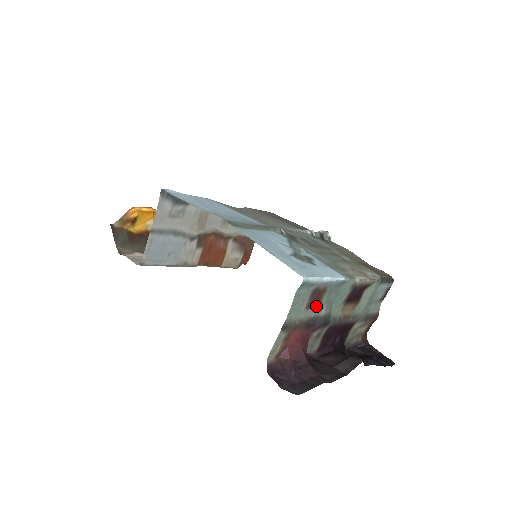
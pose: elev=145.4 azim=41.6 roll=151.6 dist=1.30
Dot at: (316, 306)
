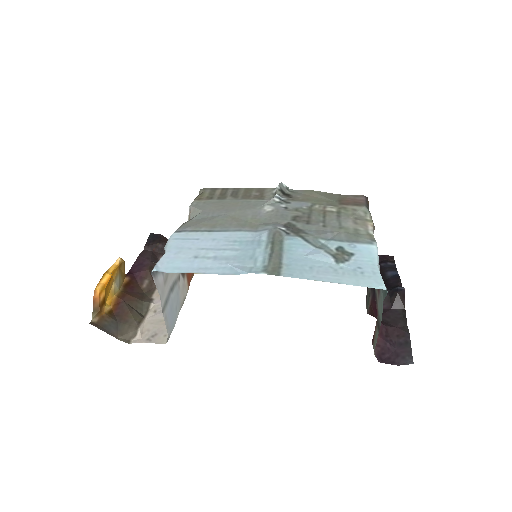
Dot at: occluded
